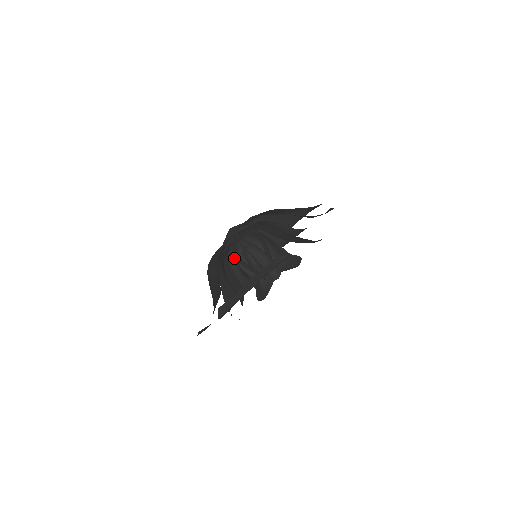
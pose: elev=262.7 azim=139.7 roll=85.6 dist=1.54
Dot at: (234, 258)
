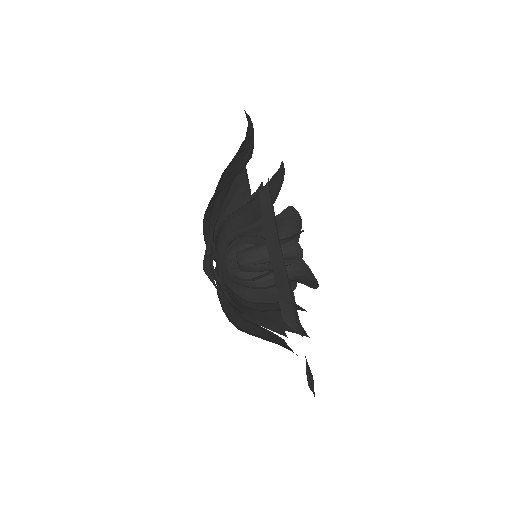
Dot at: occluded
